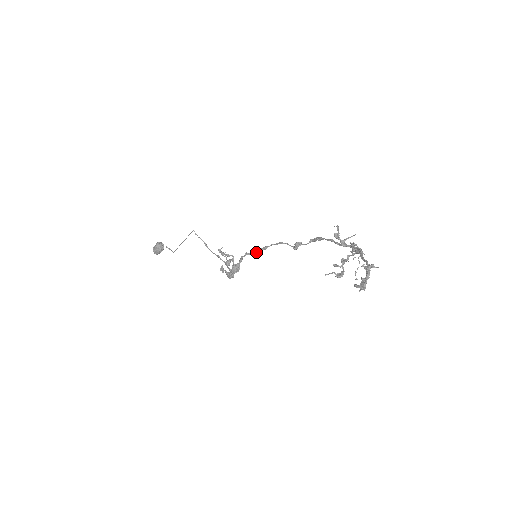
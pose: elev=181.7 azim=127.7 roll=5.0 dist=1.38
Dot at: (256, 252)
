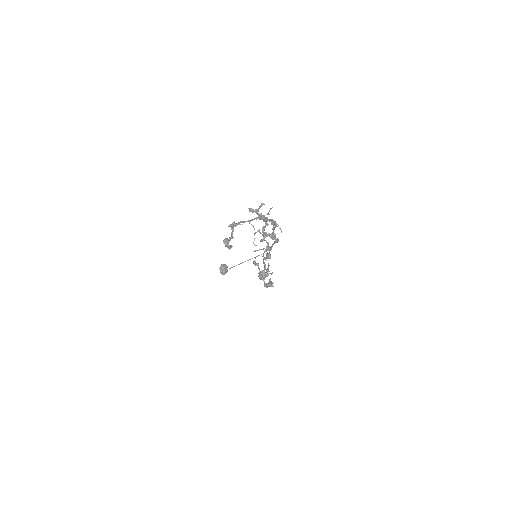
Dot at: (267, 255)
